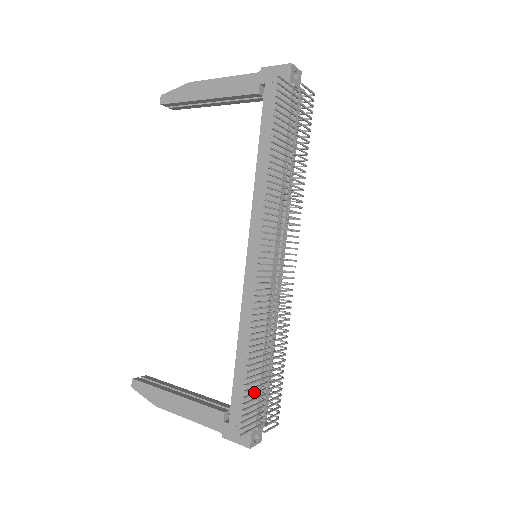
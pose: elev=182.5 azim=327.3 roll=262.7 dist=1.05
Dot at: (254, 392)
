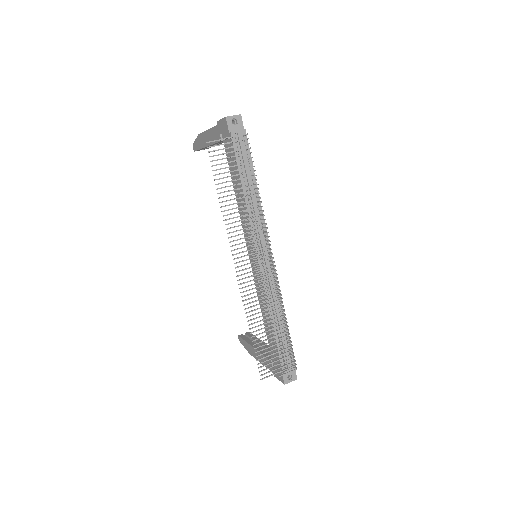
Dot at: (267, 351)
